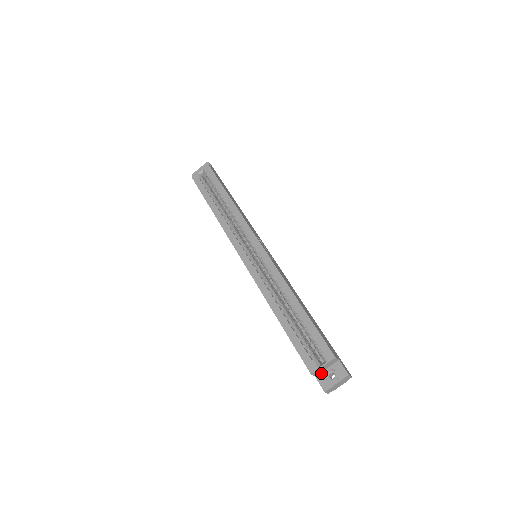
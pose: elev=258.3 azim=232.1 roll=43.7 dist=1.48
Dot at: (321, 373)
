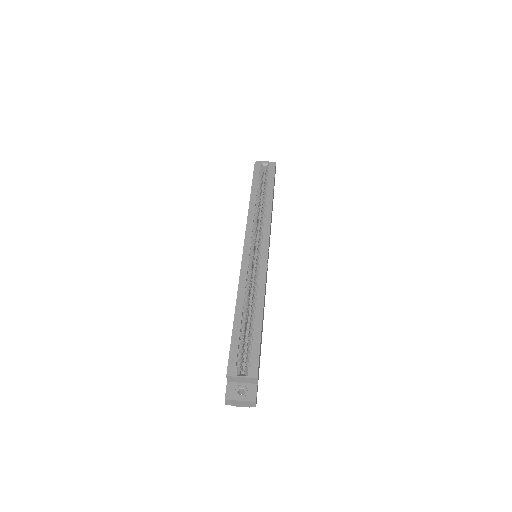
Dot at: (234, 382)
